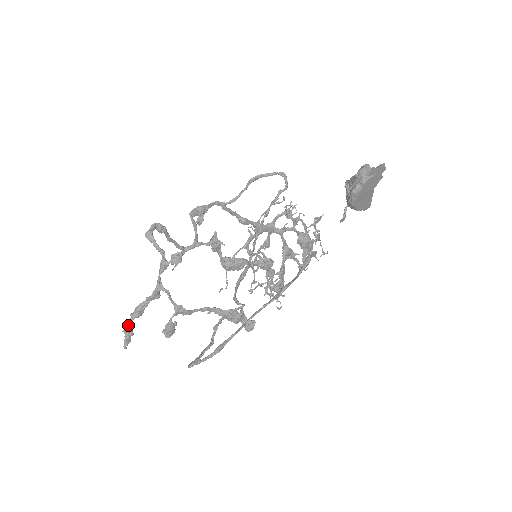
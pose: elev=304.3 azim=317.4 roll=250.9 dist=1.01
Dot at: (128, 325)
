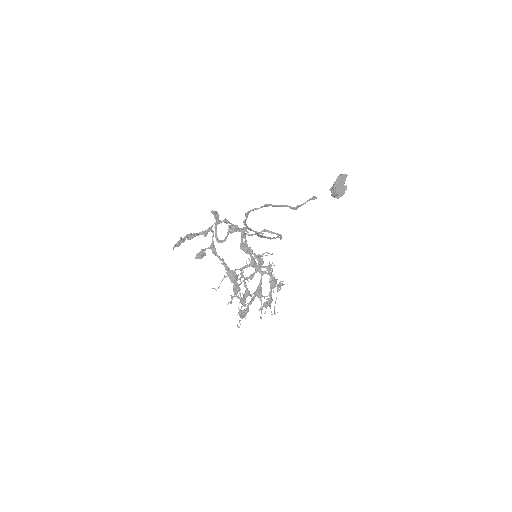
Dot at: (183, 238)
